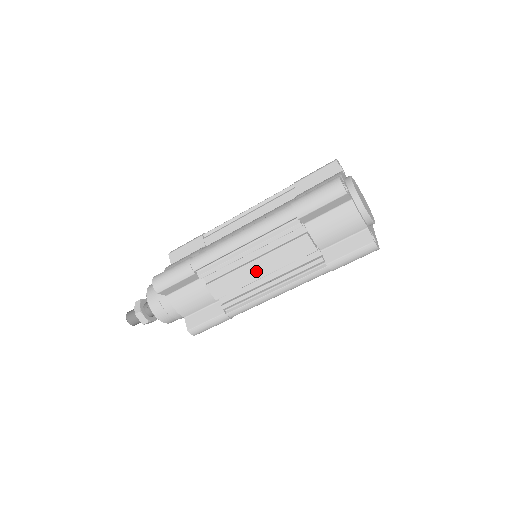
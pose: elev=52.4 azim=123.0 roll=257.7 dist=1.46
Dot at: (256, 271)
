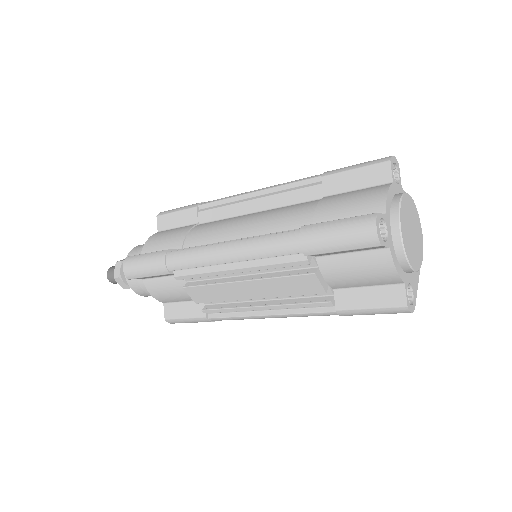
Dot at: (245, 291)
